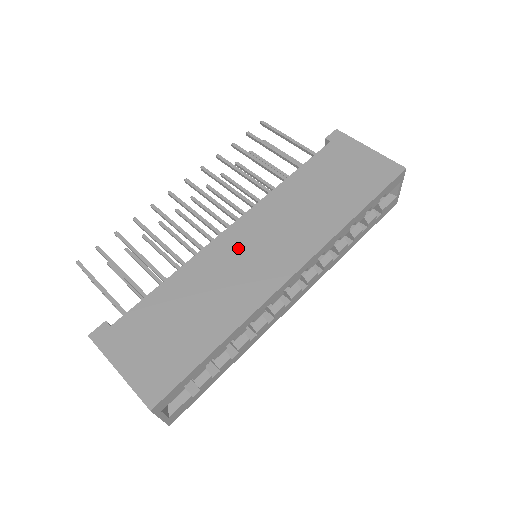
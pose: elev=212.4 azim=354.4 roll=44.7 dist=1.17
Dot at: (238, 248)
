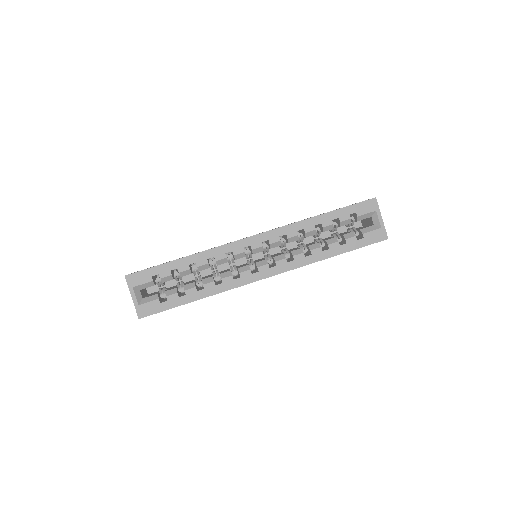
Dot at: occluded
